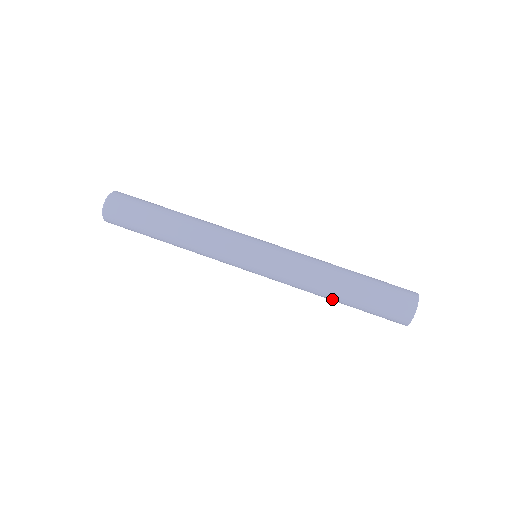
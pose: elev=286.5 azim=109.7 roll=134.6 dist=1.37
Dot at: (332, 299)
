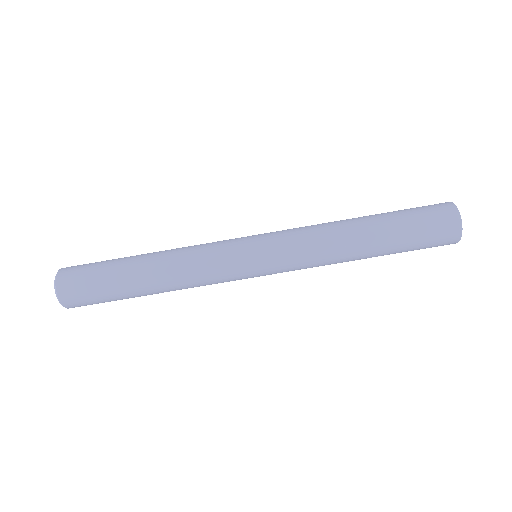
Dot at: (364, 257)
